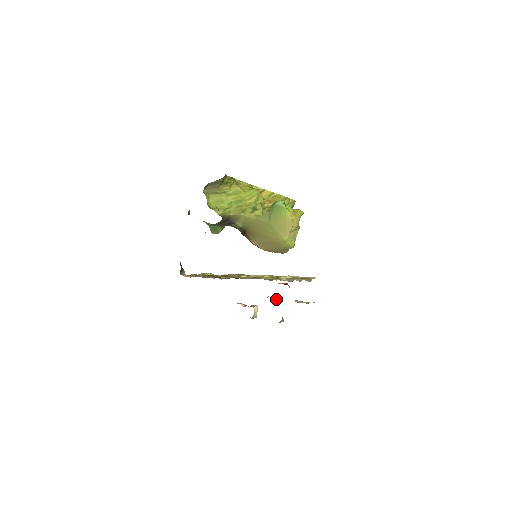
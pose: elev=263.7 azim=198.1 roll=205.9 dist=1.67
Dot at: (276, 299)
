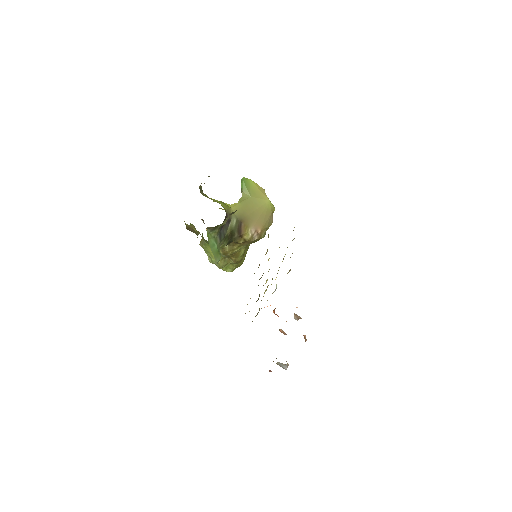
Dot at: occluded
